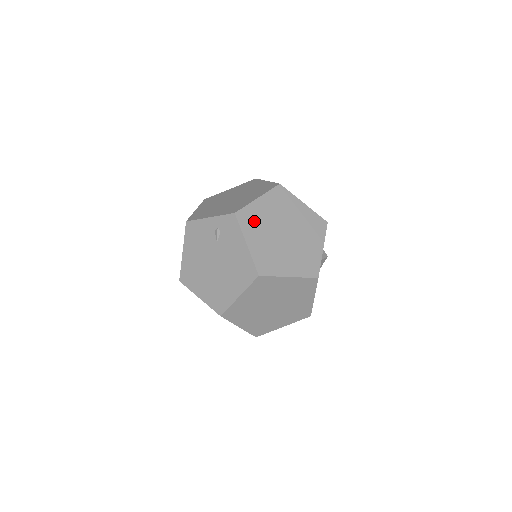
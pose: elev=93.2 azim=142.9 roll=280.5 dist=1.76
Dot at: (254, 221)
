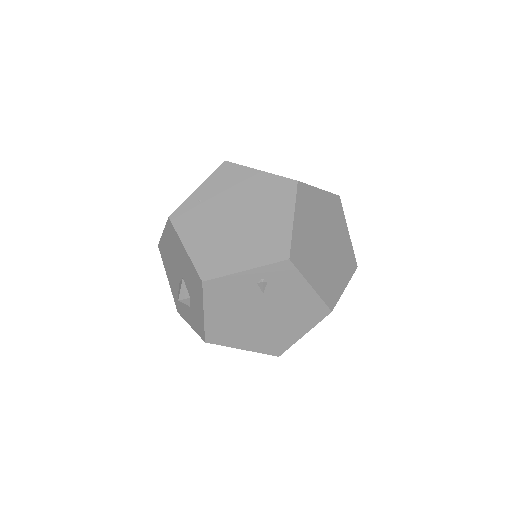
Dot at: (304, 253)
